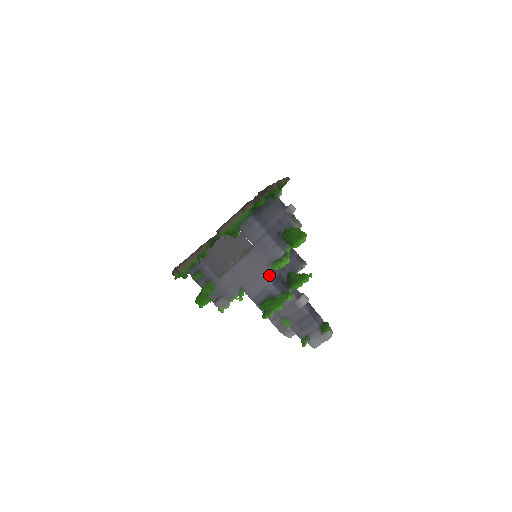
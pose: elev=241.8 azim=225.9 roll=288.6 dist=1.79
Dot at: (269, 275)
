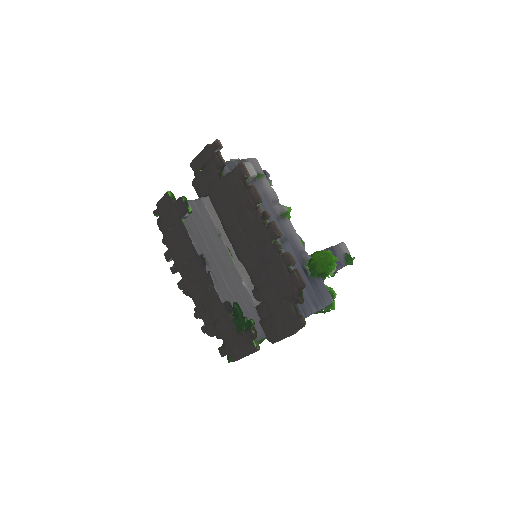
Dot at: occluded
